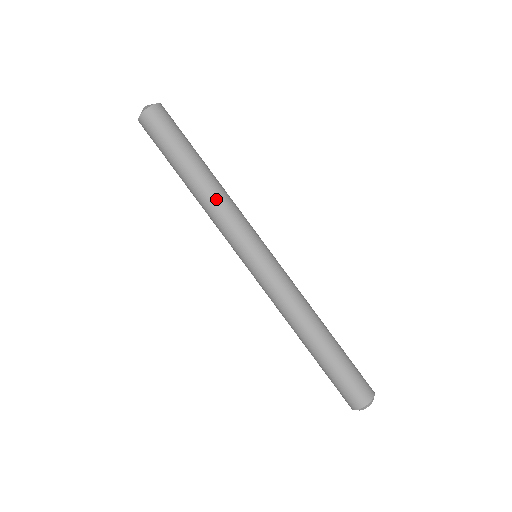
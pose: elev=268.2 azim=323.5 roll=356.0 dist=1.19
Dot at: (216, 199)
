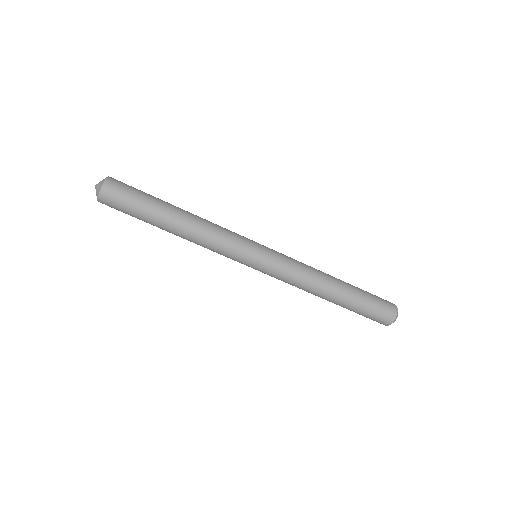
Dot at: (203, 228)
